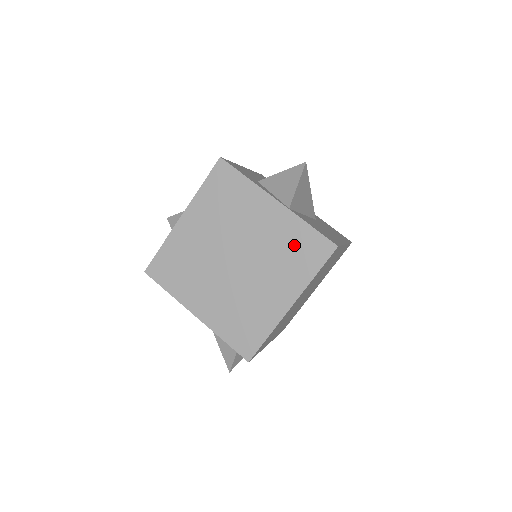
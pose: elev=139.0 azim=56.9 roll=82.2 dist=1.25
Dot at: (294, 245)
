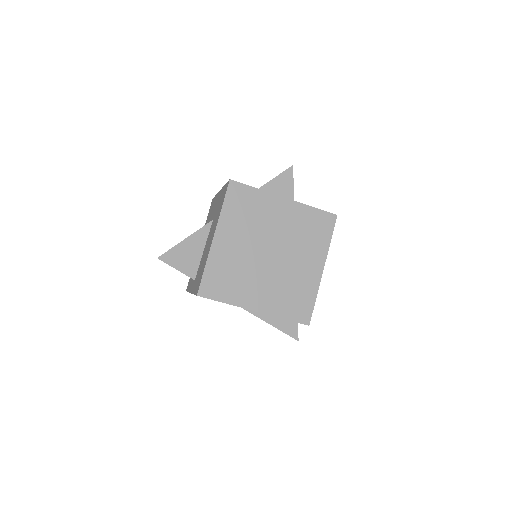
Dot at: (309, 225)
